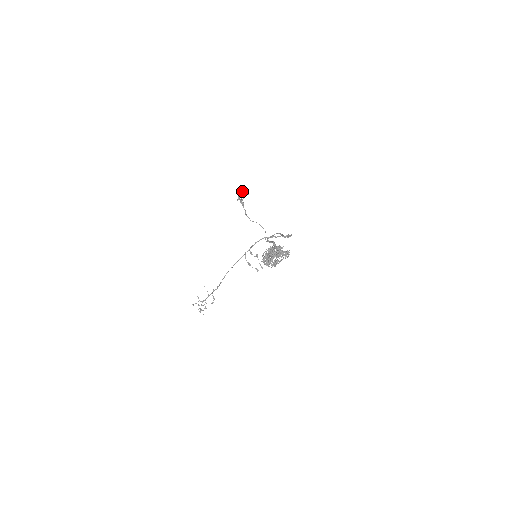
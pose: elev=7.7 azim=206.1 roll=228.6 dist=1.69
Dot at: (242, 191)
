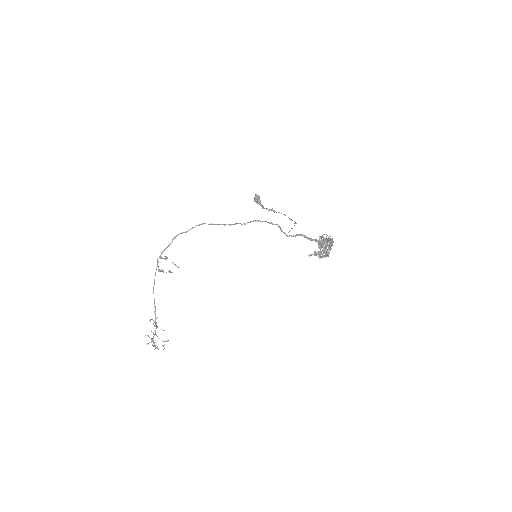
Dot at: (257, 197)
